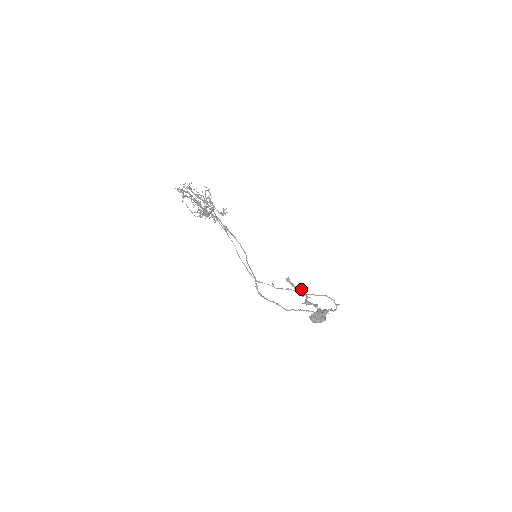
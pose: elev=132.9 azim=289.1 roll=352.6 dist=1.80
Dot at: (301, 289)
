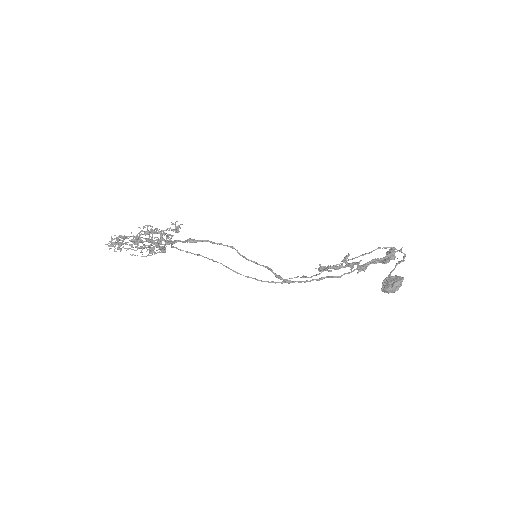
Dot at: (342, 261)
